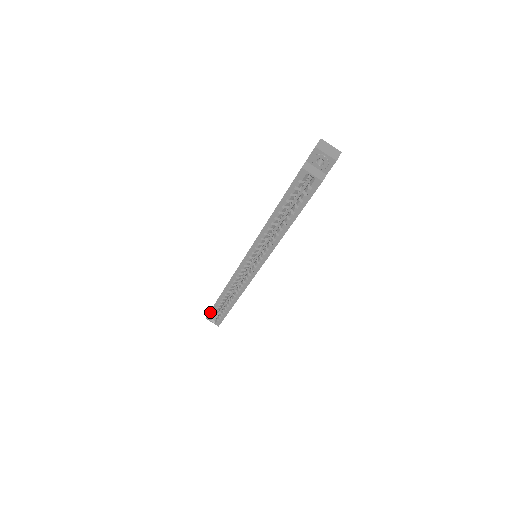
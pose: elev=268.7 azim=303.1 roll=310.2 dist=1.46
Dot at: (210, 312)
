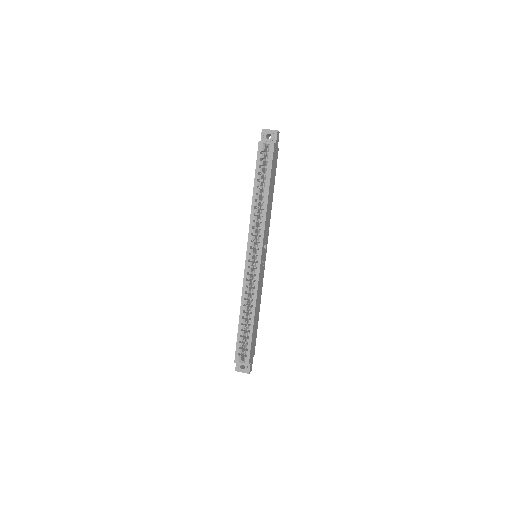
Dot at: (236, 349)
